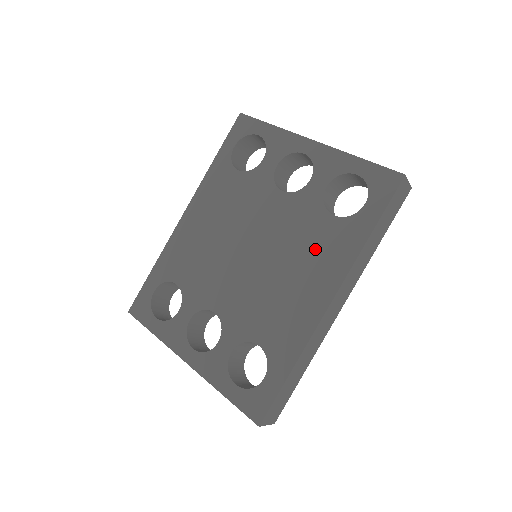
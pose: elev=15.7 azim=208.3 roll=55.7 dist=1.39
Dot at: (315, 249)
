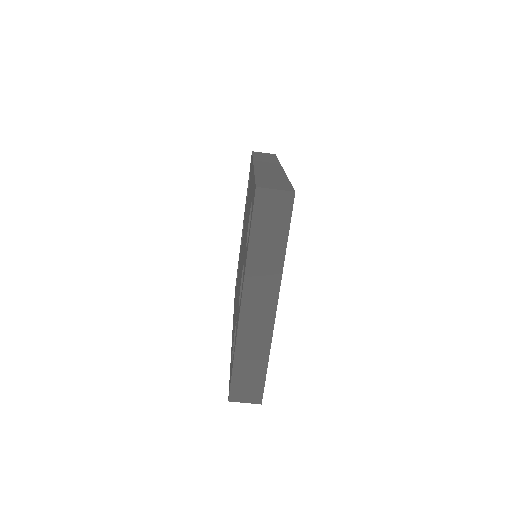
Dot at: (248, 195)
